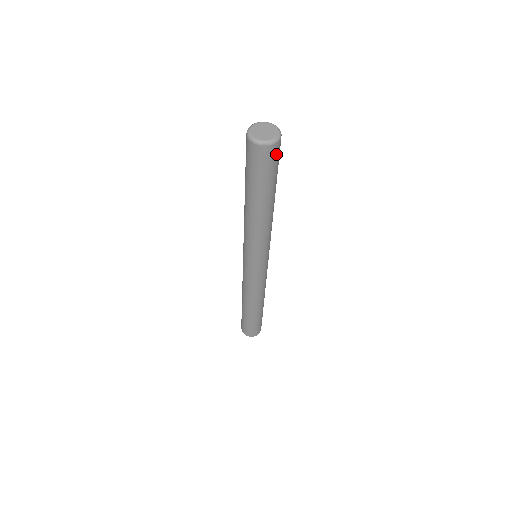
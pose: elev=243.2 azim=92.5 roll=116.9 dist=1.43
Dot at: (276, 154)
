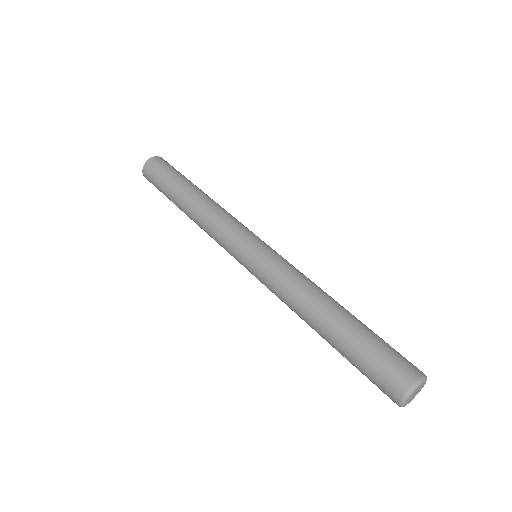
Dot at: occluded
